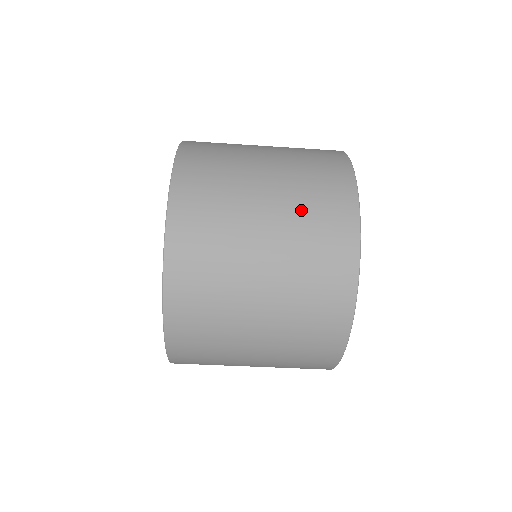
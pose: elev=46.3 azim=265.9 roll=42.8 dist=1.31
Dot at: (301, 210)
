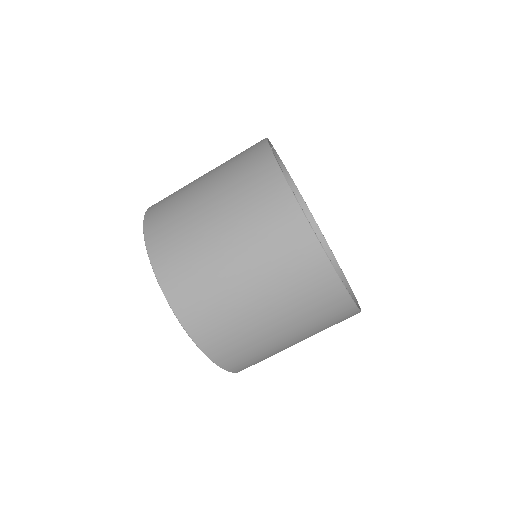
Dot at: (236, 192)
